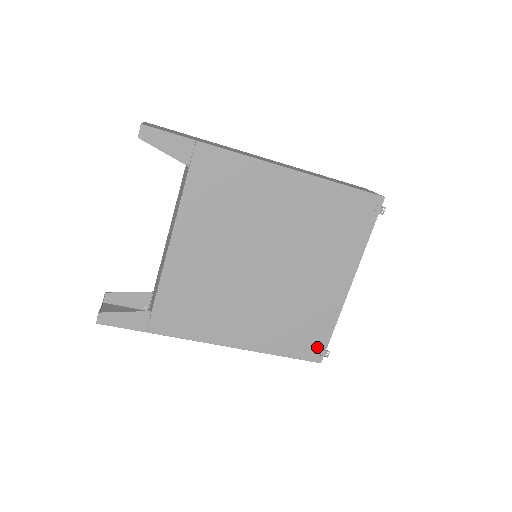
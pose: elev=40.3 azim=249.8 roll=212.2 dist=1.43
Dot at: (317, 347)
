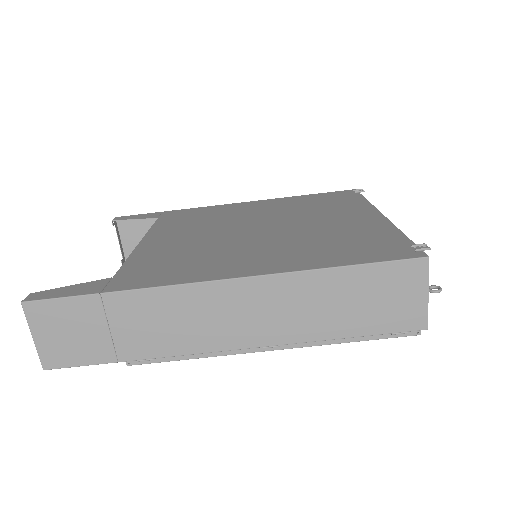
Dot at: (399, 249)
